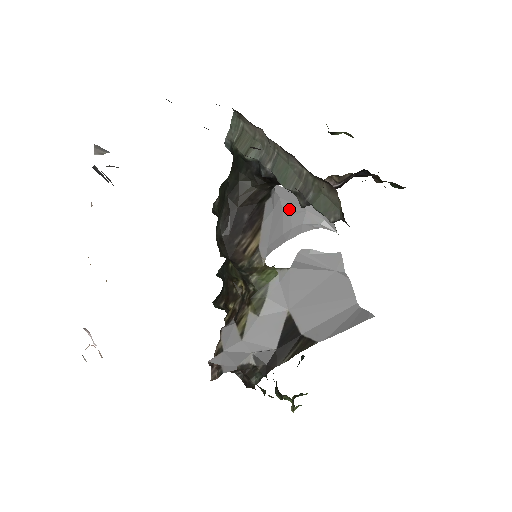
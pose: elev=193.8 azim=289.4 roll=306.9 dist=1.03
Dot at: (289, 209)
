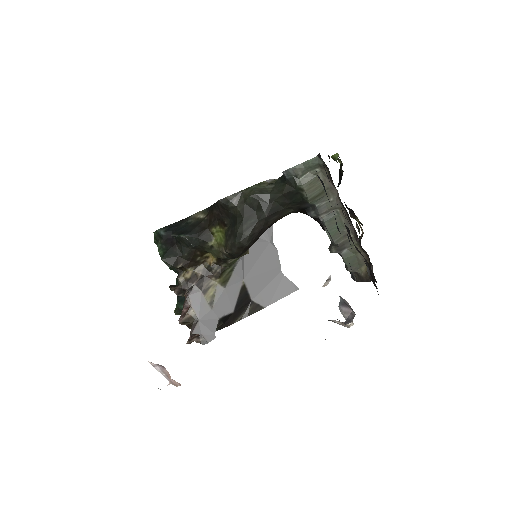
Dot at: occluded
